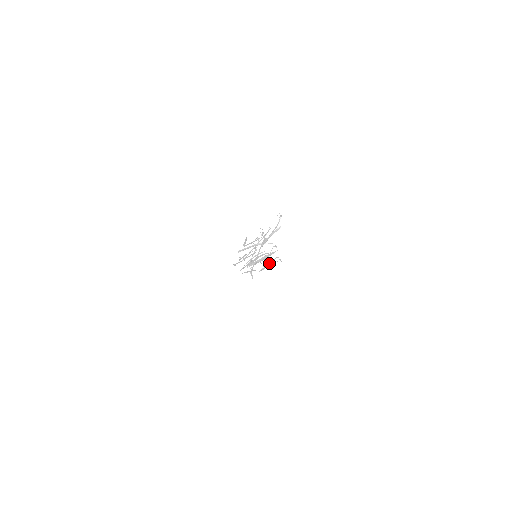
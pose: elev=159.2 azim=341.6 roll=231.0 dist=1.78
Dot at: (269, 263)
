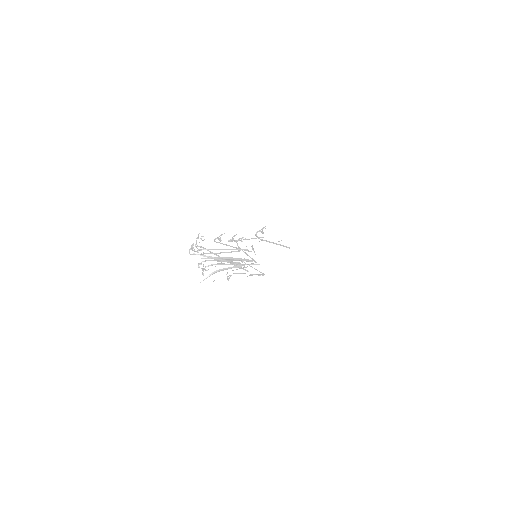
Dot at: (242, 273)
